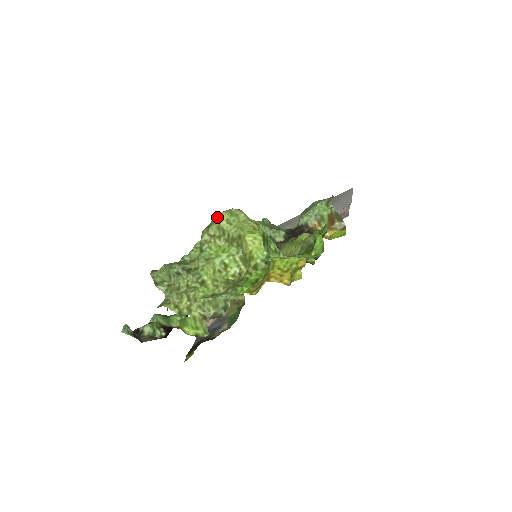
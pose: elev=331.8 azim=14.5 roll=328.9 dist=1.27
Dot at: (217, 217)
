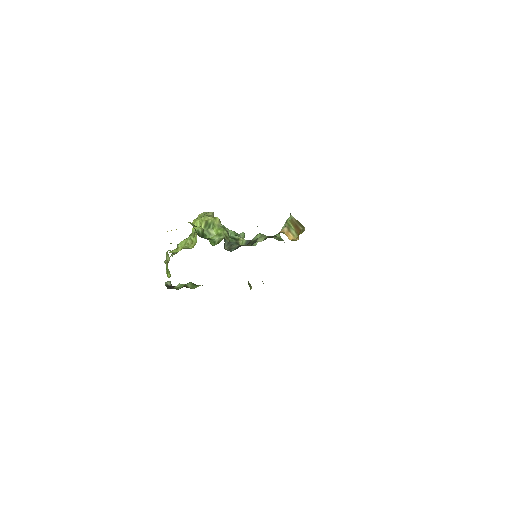
Dot at: occluded
